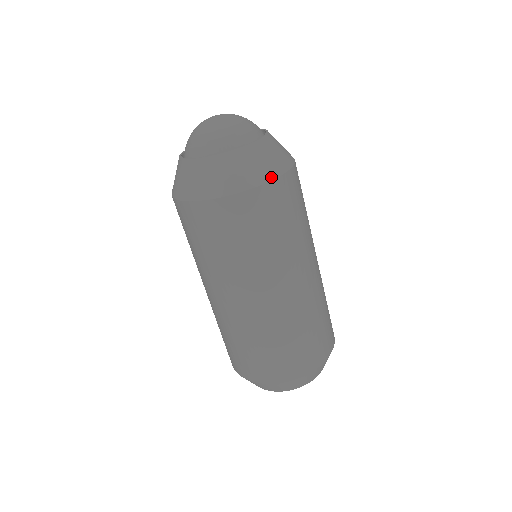
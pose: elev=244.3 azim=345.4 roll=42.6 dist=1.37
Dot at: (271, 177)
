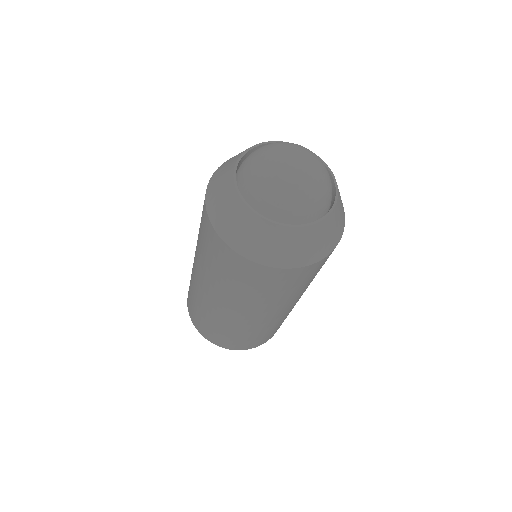
Dot at: (268, 263)
